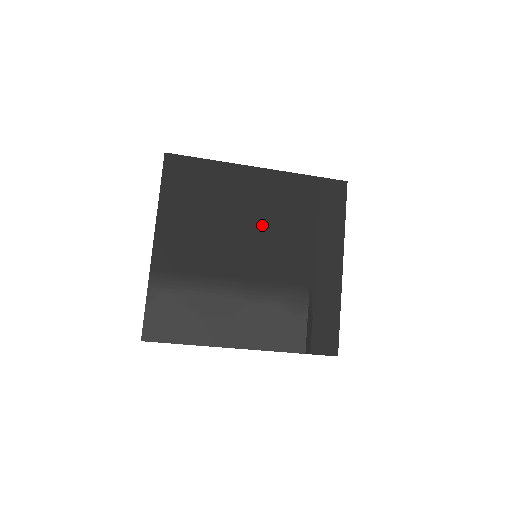
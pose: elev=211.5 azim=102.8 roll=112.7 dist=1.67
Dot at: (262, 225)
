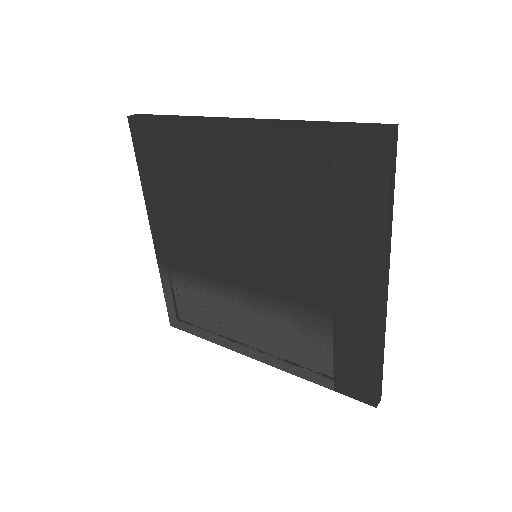
Dot at: (253, 216)
